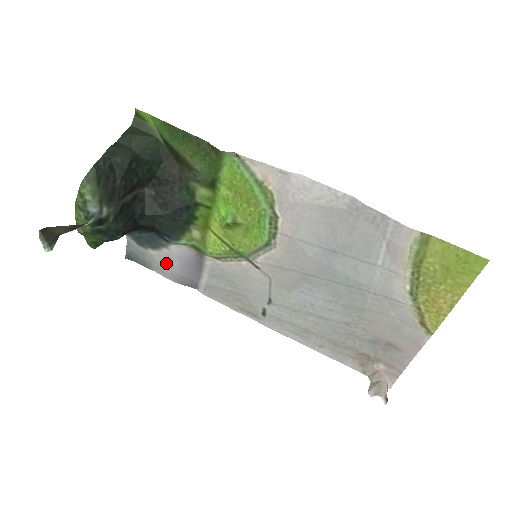
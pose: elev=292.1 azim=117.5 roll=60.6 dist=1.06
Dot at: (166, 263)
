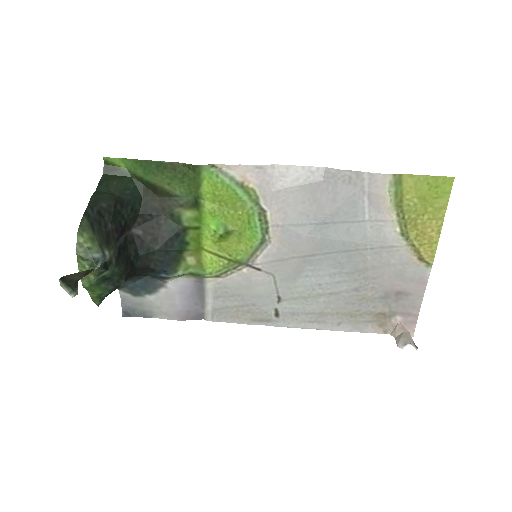
Dot at: (167, 304)
